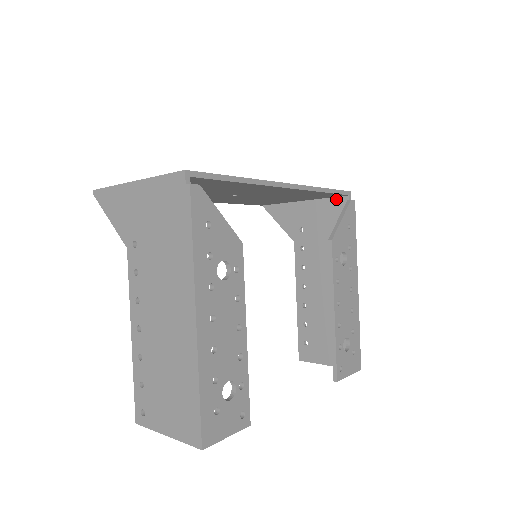
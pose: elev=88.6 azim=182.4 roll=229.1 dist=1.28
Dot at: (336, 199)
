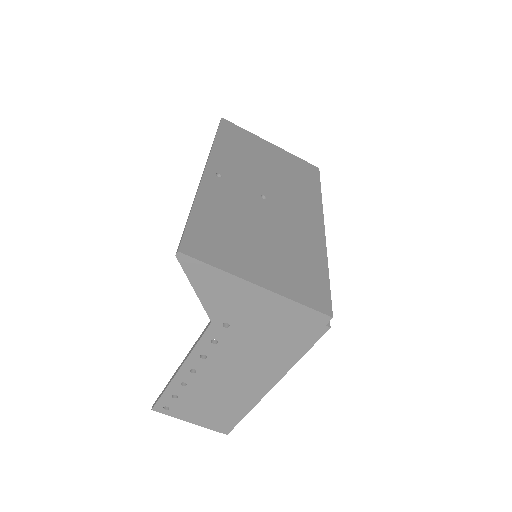
Dot at: occluded
